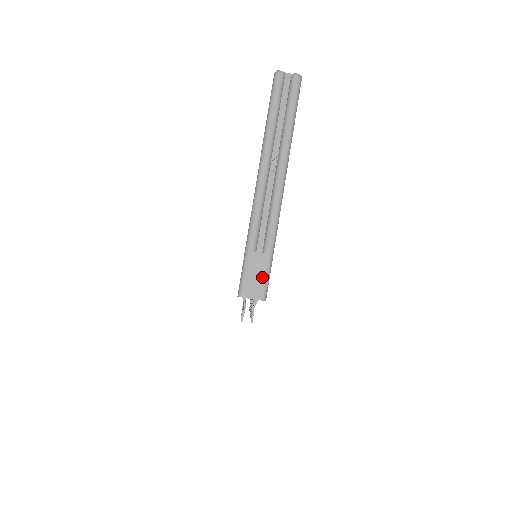
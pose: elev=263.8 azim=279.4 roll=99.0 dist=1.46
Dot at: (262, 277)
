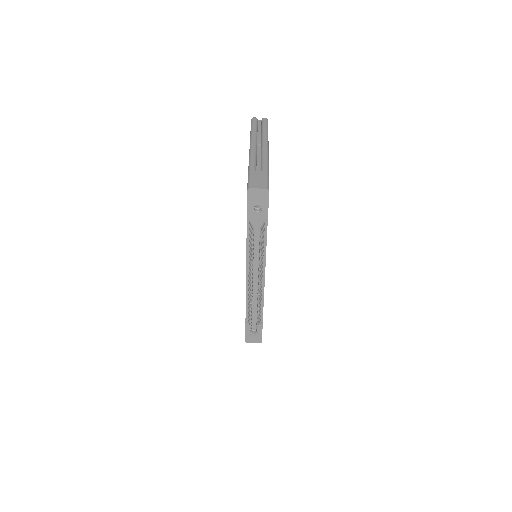
Dot at: (263, 180)
